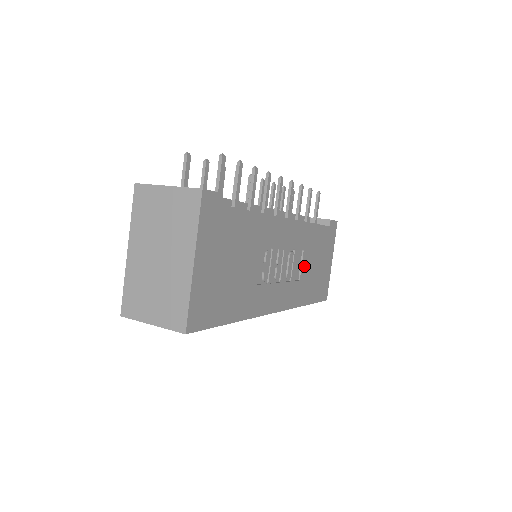
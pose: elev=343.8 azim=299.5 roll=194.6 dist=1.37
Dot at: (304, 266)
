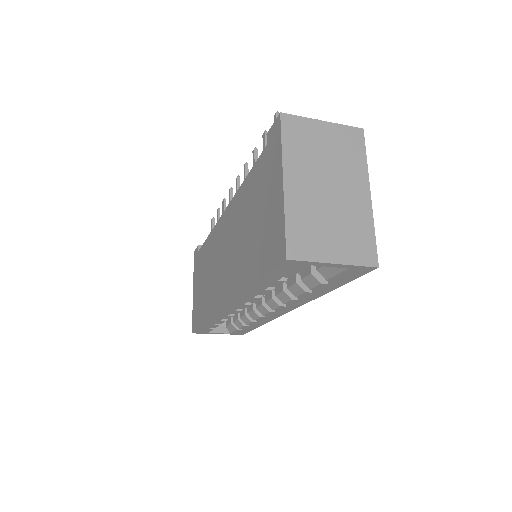
Dot at: occluded
